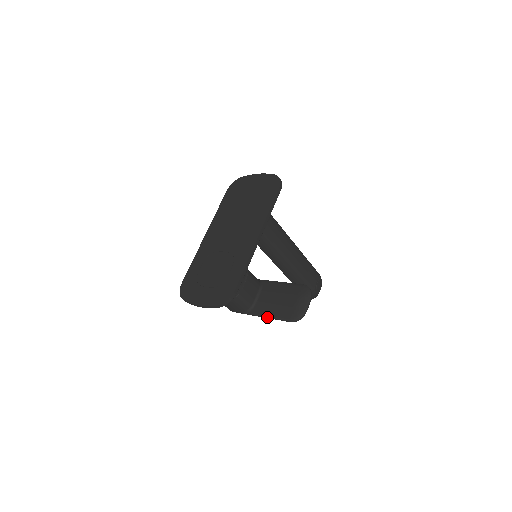
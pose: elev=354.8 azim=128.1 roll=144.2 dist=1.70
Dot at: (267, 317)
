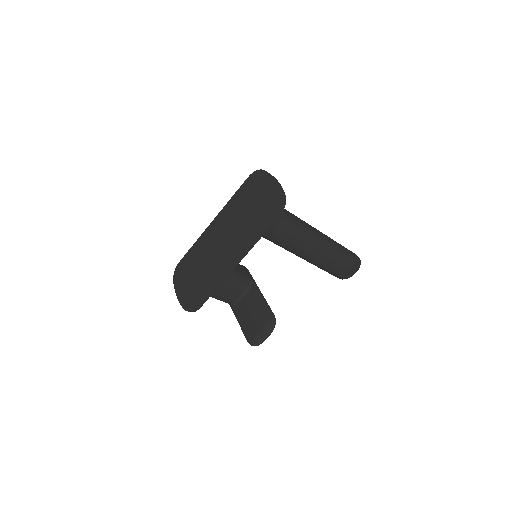
Dot at: occluded
